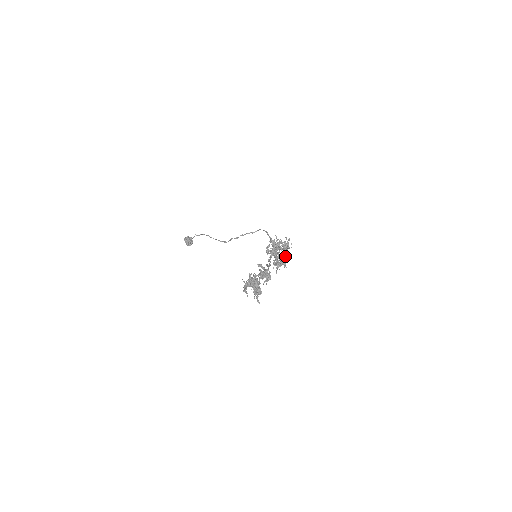
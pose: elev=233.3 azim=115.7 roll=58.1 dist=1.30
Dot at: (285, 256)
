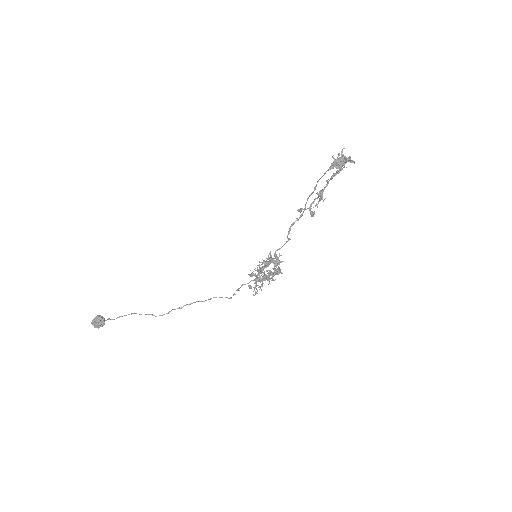
Dot at: occluded
